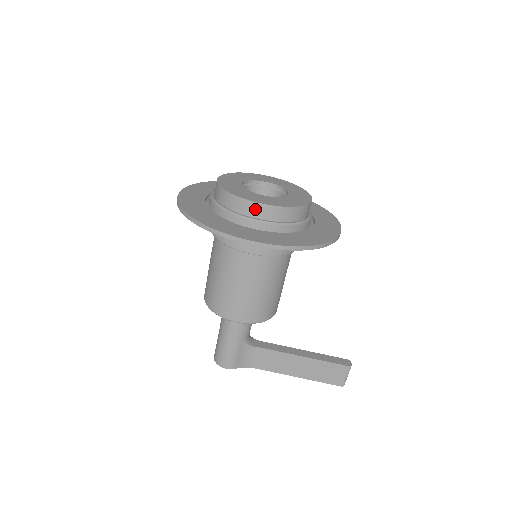
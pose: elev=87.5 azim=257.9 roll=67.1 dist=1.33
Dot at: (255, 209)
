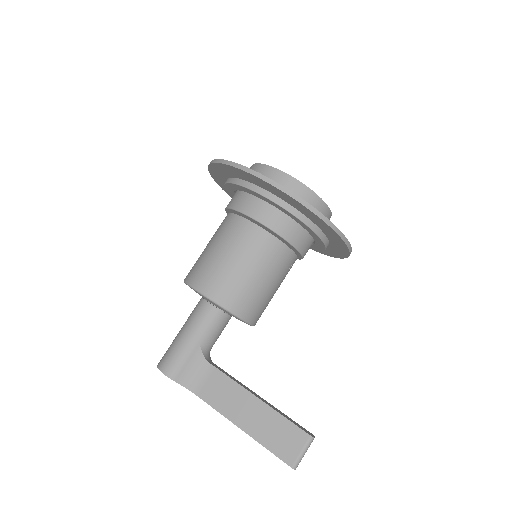
Dot at: (275, 175)
